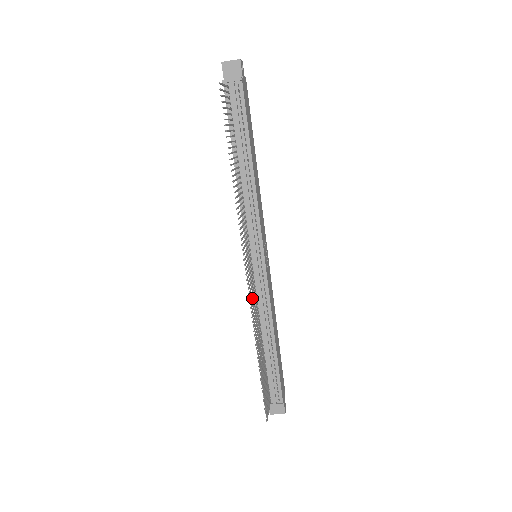
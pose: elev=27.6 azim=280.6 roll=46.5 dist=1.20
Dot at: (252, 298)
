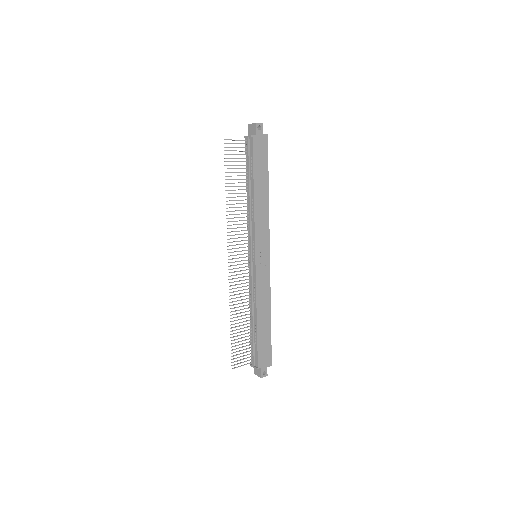
Dot at: (236, 281)
